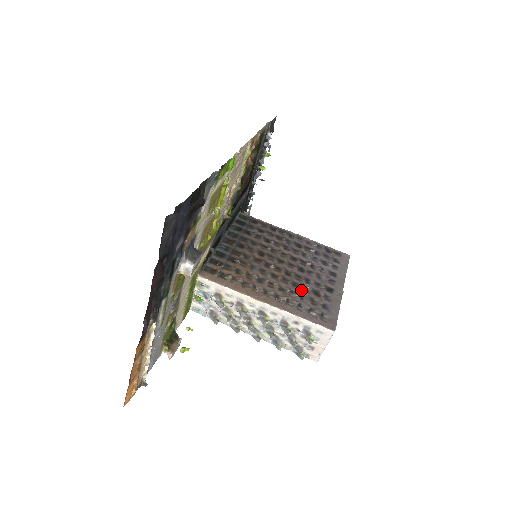
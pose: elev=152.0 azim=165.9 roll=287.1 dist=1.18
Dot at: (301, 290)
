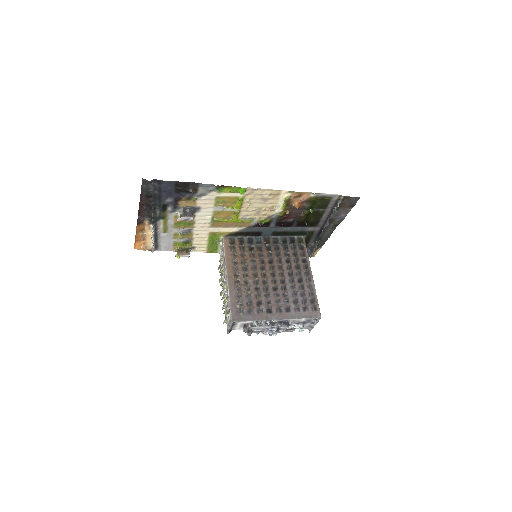
Dot at: (255, 293)
